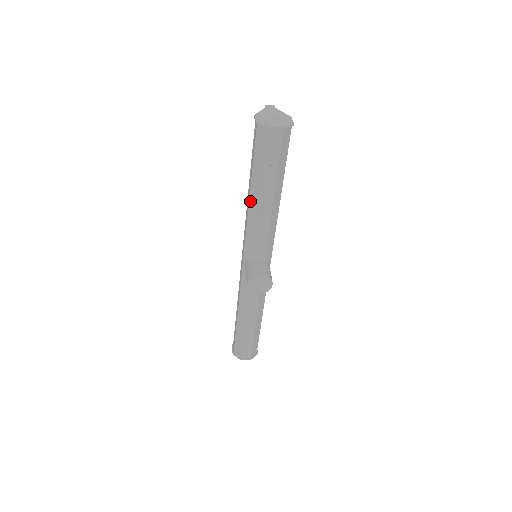
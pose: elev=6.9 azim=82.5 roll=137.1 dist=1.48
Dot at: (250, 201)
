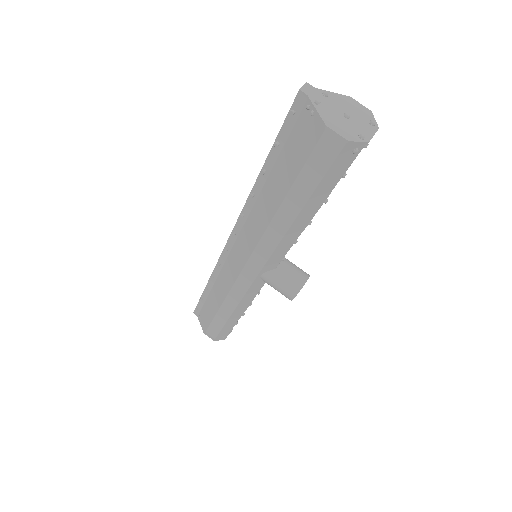
Dot at: (294, 223)
